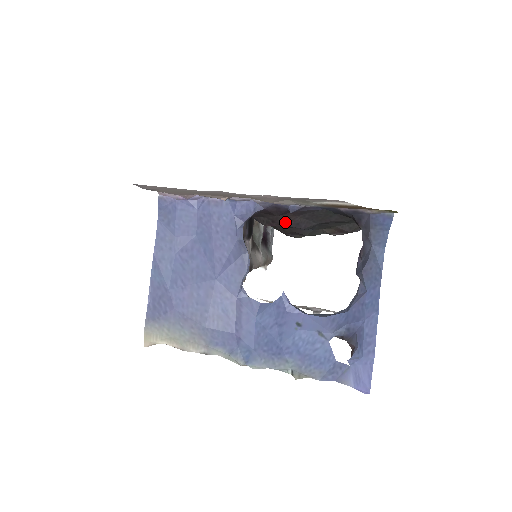
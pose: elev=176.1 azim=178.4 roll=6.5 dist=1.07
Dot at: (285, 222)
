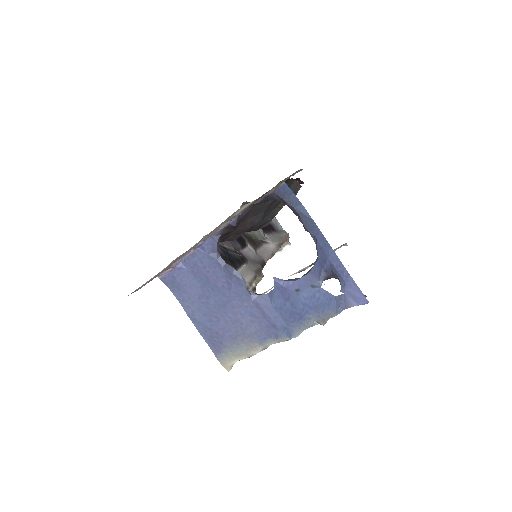
Dot at: (244, 228)
